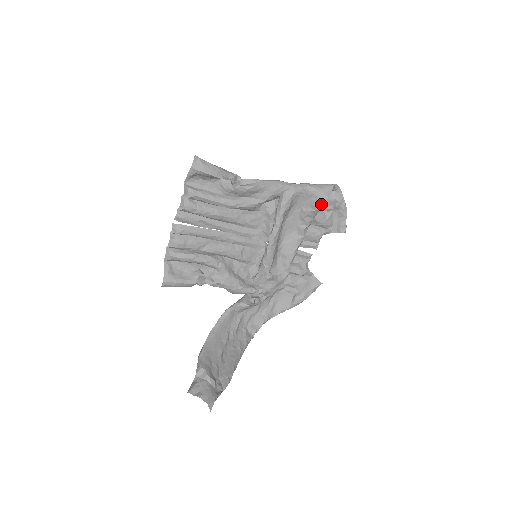
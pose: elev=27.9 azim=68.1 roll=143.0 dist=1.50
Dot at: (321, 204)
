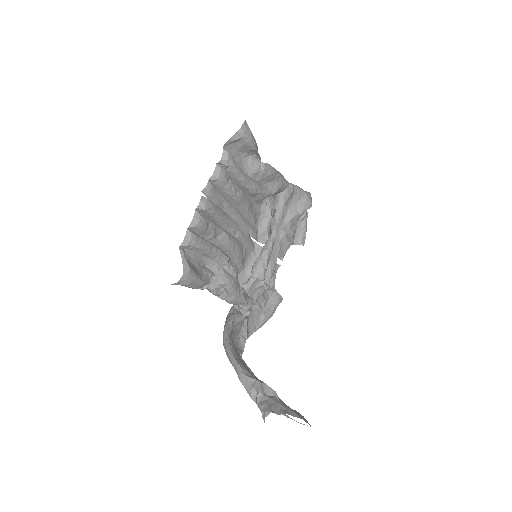
Dot at: (307, 208)
